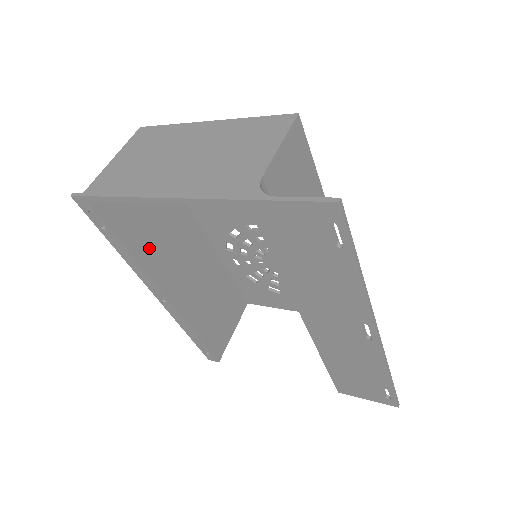
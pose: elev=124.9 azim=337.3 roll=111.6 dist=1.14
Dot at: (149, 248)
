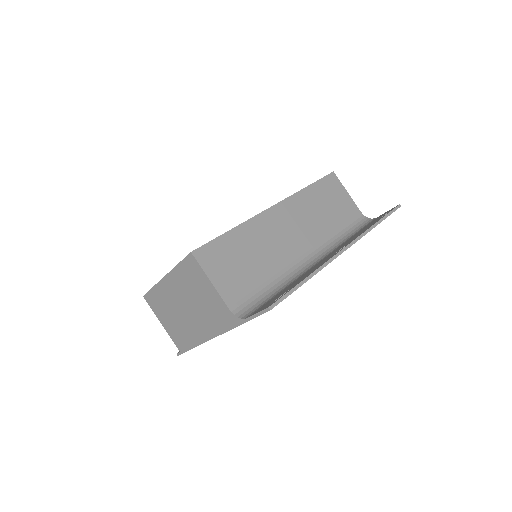
Dot at: occluded
